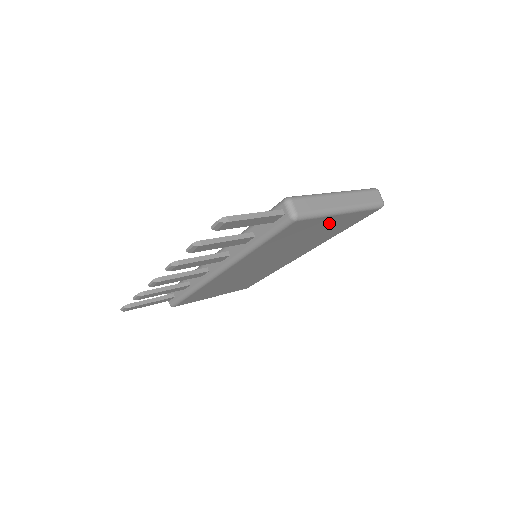
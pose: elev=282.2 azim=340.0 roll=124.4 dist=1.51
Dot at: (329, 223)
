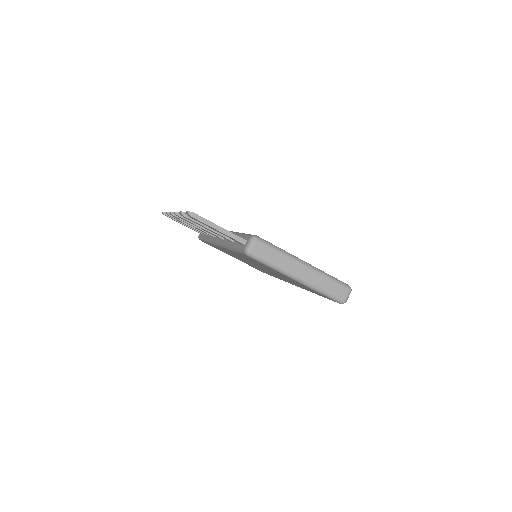
Dot at: occluded
